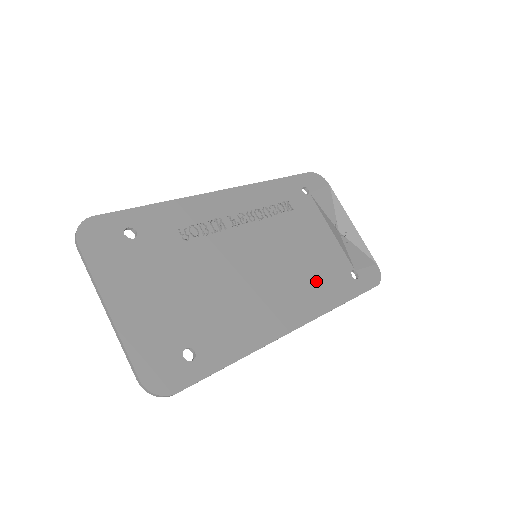
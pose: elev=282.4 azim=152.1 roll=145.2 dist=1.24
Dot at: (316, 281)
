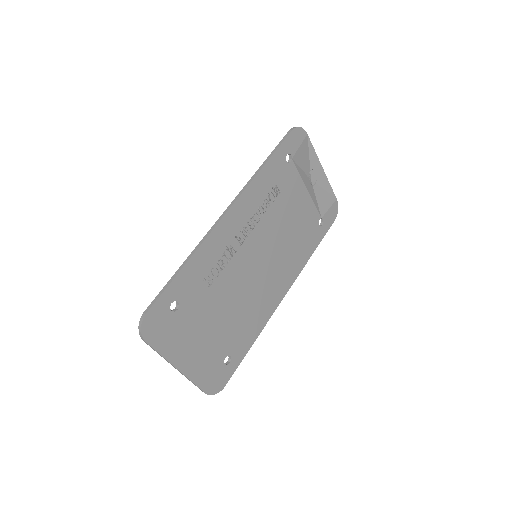
Dot at: (296, 249)
